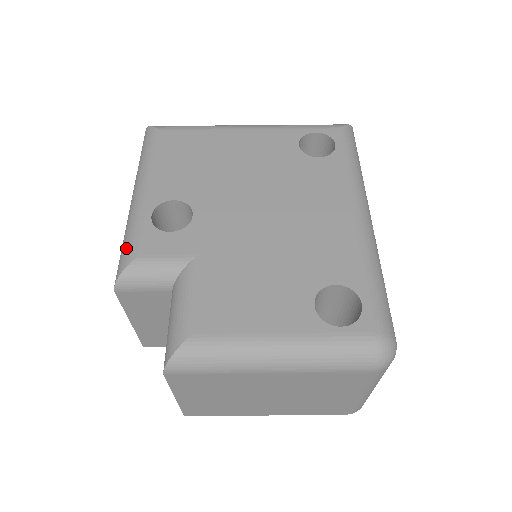
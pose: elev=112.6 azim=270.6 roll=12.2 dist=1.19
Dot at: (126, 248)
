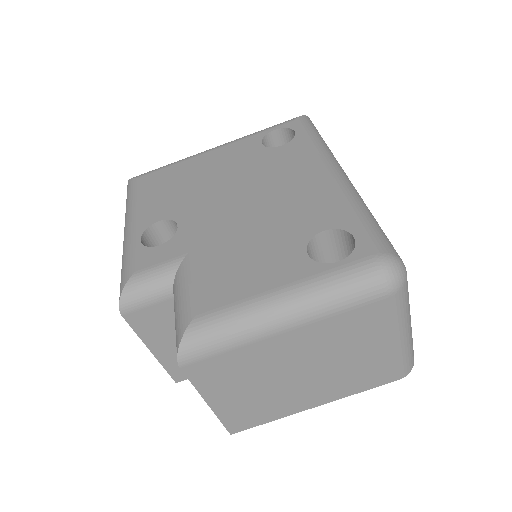
Dot at: (123, 272)
